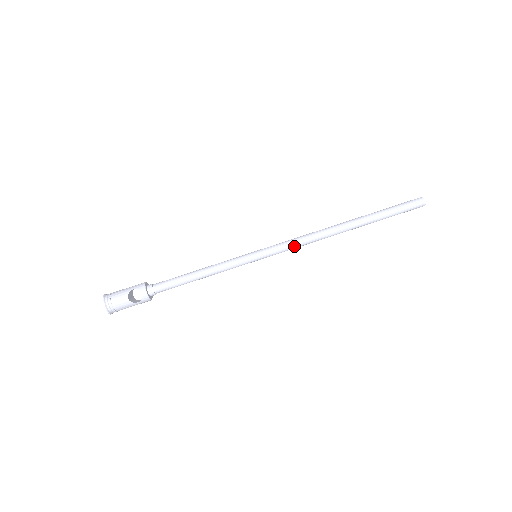
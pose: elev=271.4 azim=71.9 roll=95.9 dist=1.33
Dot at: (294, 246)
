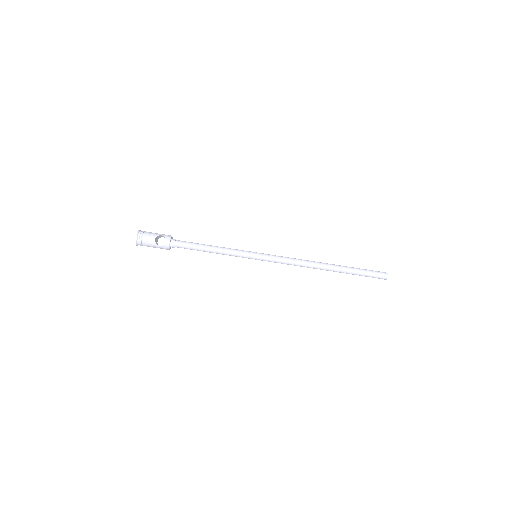
Dot at: (285, 262)
